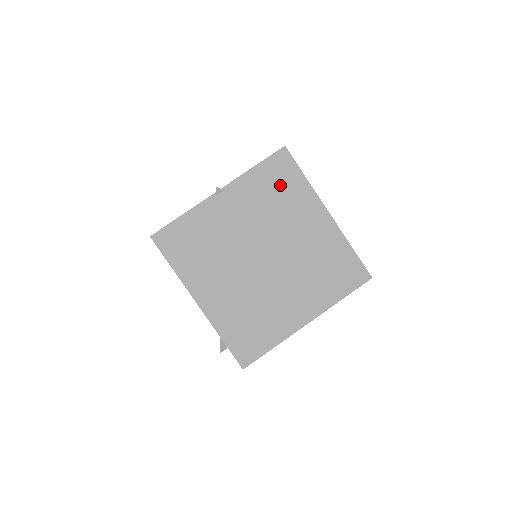
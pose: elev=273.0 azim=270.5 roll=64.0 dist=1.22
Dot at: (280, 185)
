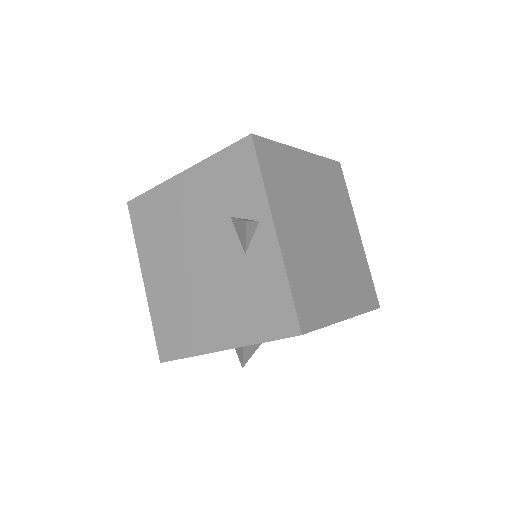
Dot at: occluded
